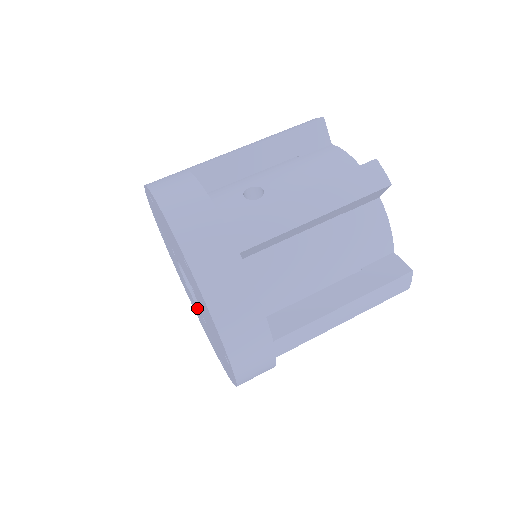
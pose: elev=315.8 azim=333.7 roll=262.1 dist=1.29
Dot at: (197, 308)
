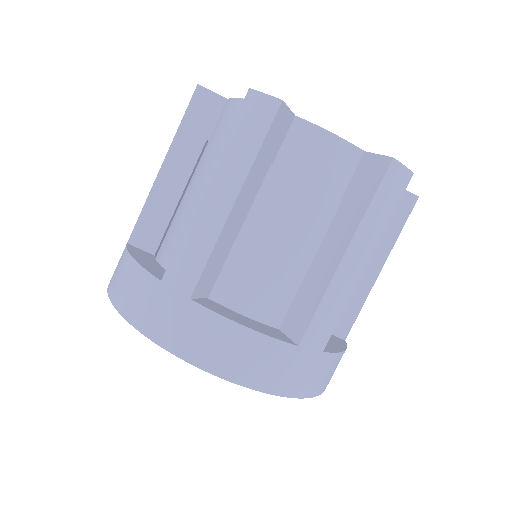
Dot at: occluded
